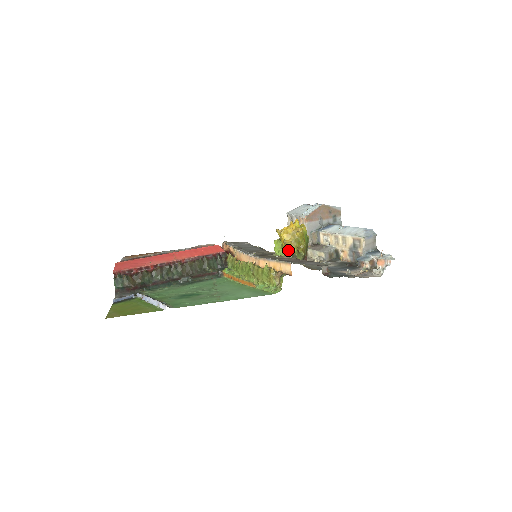
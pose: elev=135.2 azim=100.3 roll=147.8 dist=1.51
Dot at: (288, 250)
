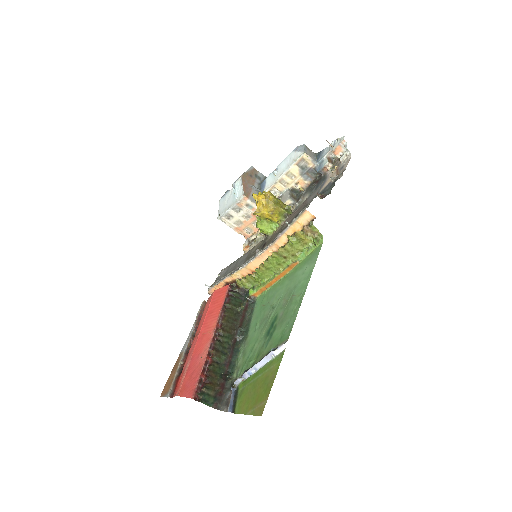
Dot at: (278, 217)
